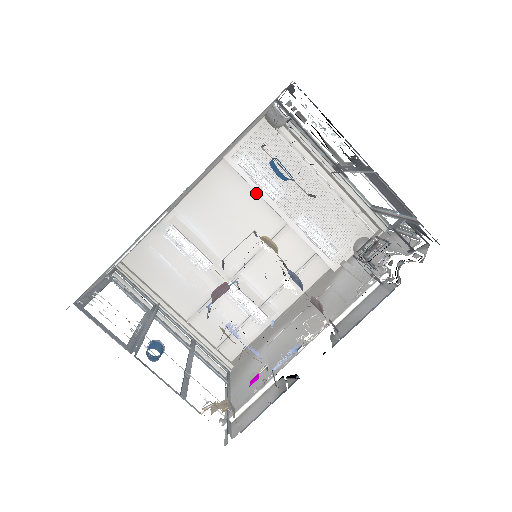
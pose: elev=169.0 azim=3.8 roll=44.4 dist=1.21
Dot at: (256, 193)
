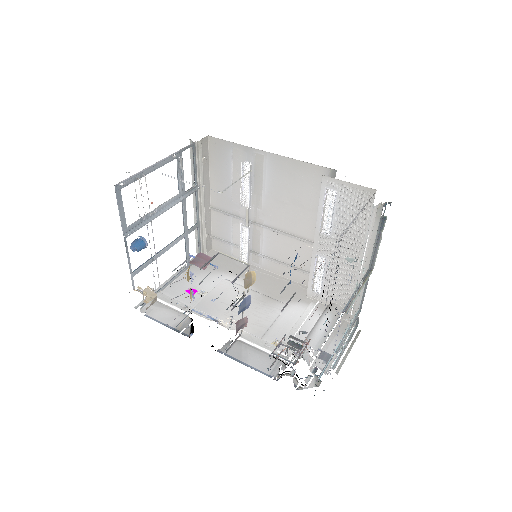
Dot at: (323, 209)
